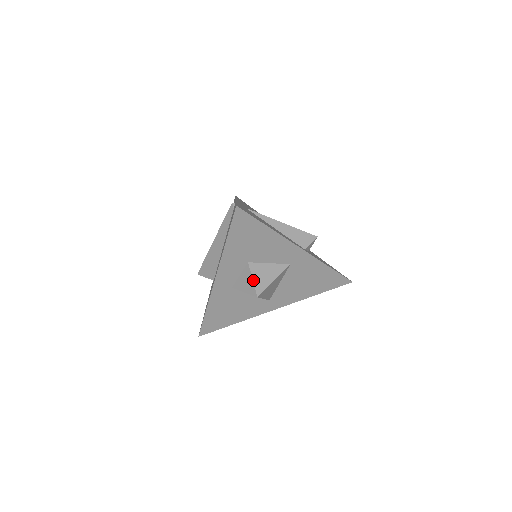
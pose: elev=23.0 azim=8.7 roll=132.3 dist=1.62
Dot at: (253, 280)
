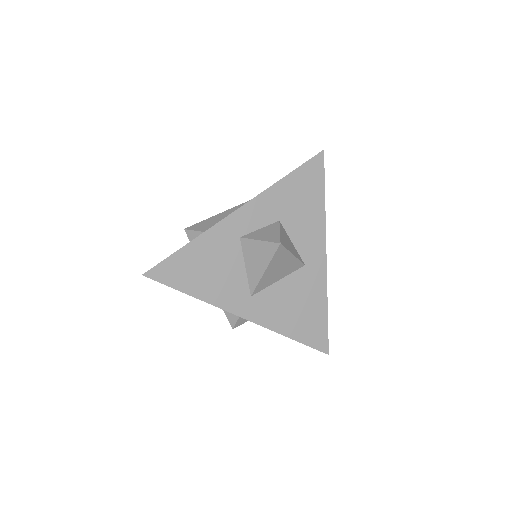
Dot at: (280, 232)
